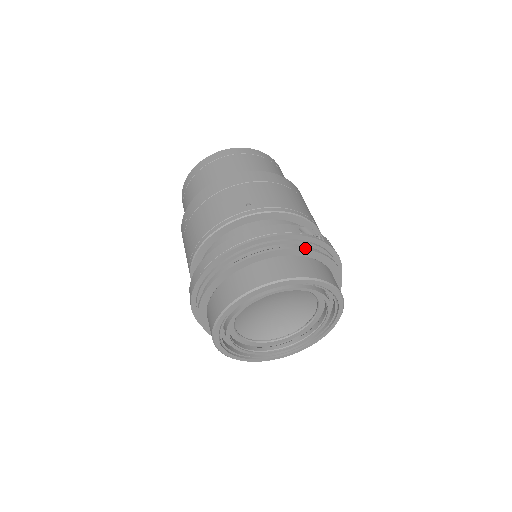
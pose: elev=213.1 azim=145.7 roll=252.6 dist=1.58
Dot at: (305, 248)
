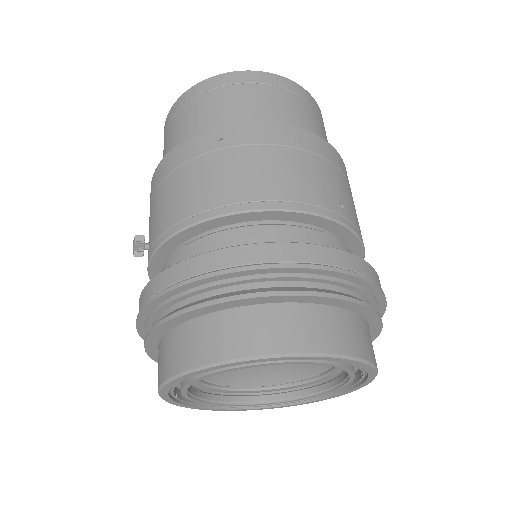
Dot at: occluded
